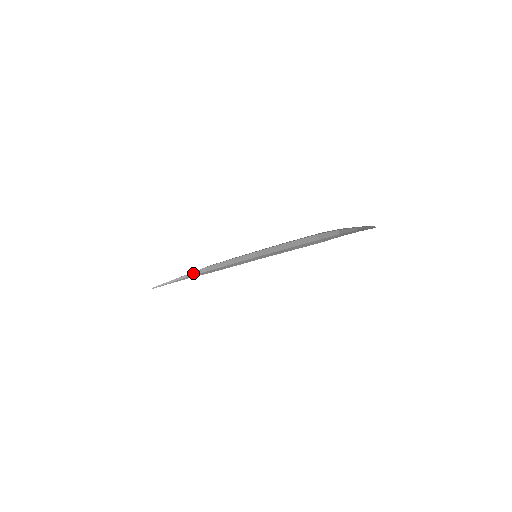
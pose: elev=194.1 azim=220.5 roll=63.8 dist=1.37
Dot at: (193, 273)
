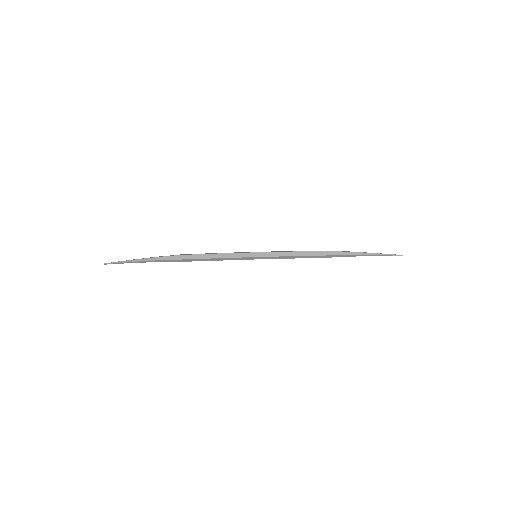
Dot at: (160, 258)
